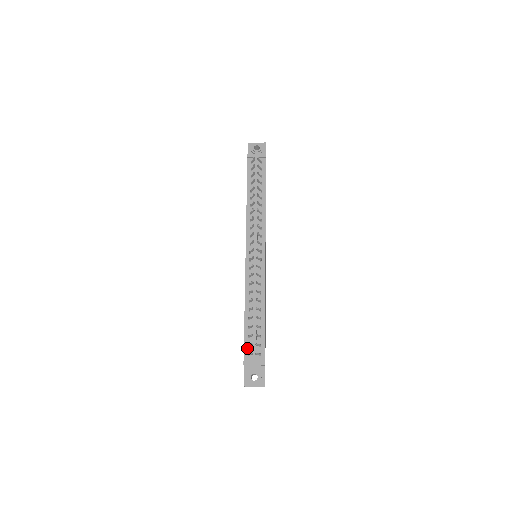
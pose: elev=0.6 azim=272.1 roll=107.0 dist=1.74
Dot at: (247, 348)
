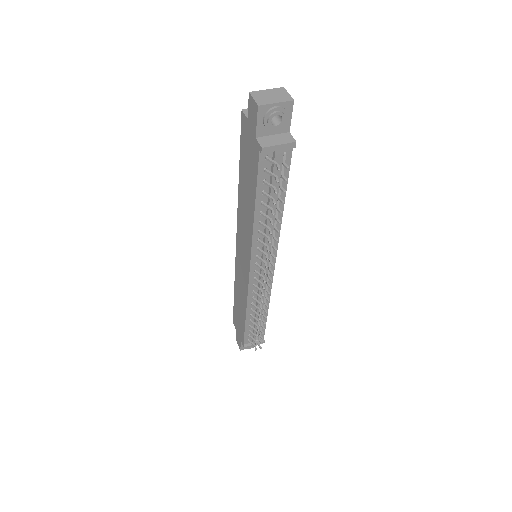
Dot at: (247, 338)
